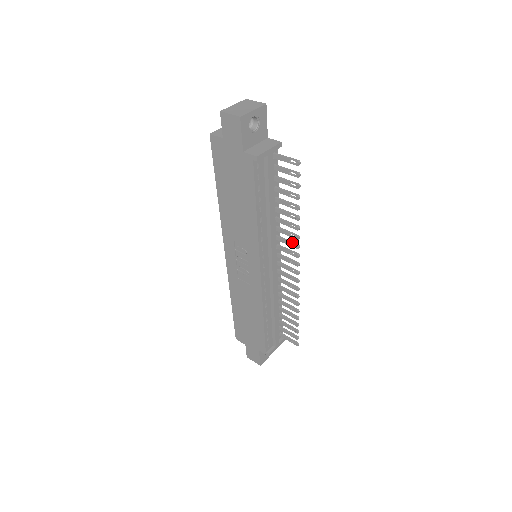
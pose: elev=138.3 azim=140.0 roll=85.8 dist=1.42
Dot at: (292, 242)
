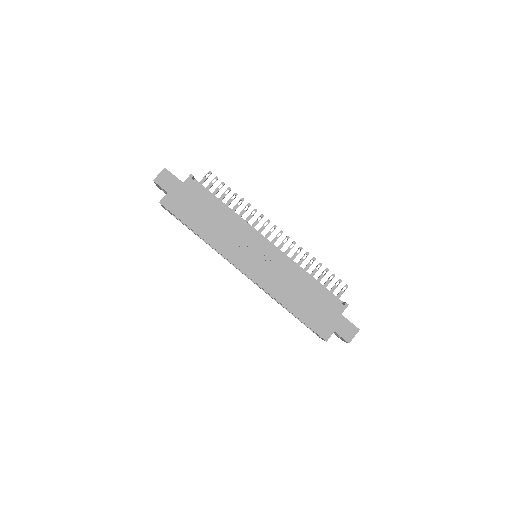
Dot at: (257, 219)
